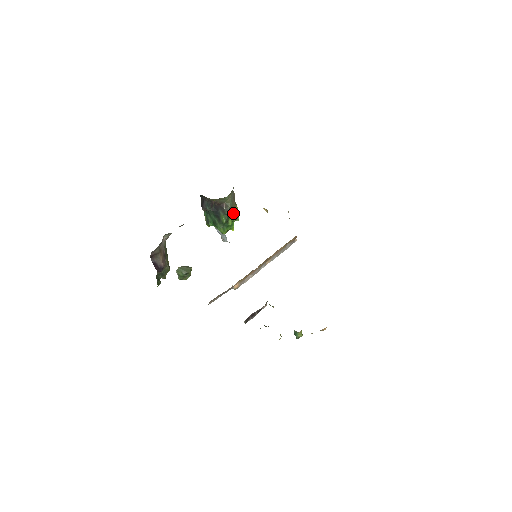
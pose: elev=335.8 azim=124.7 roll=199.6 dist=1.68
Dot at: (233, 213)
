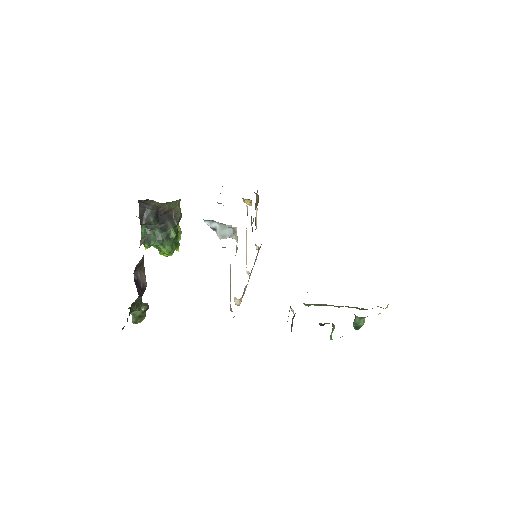
Dot at: occluded
